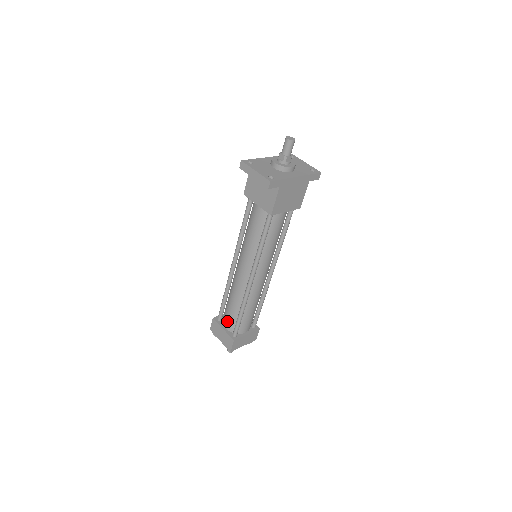
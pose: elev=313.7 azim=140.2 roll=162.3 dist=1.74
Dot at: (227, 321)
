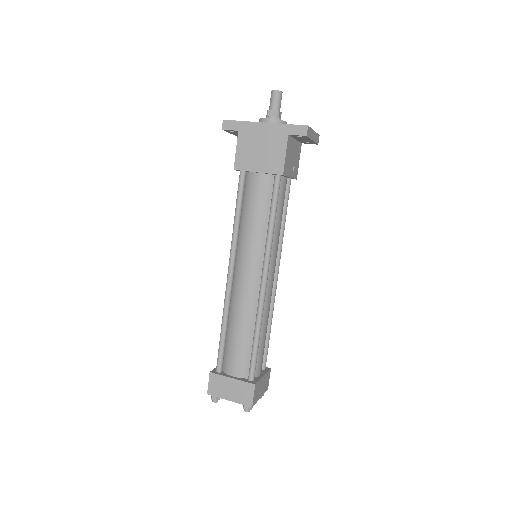
Dot at: occluded
